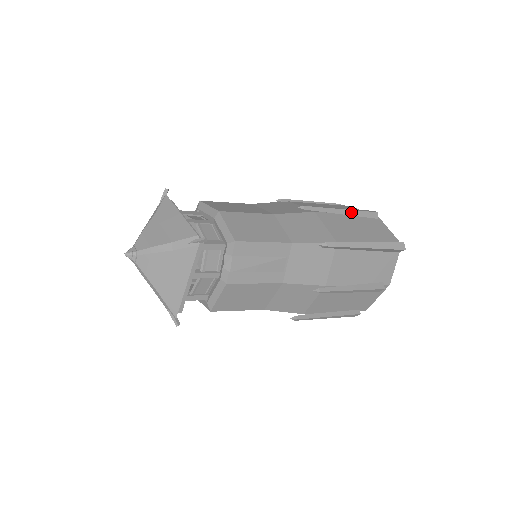
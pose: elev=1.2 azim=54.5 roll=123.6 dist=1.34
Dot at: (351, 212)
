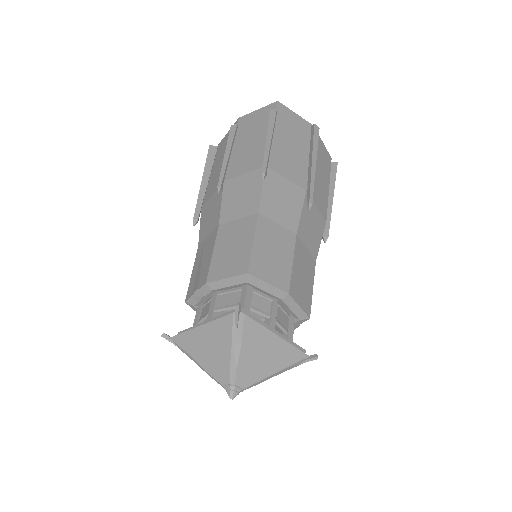
Dot at: (315, 156)
